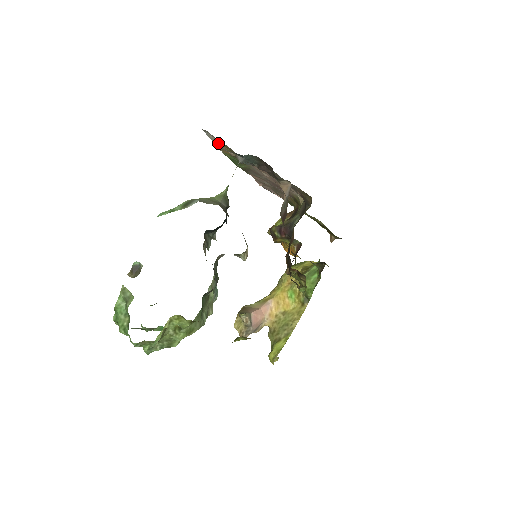
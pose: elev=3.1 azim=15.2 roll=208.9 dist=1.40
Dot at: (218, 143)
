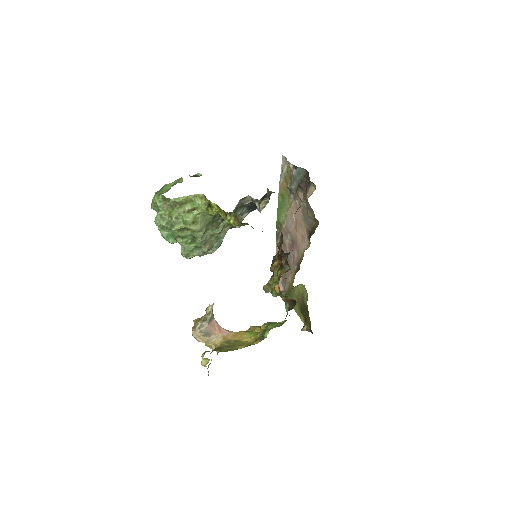
Dot at: (285, 169)
